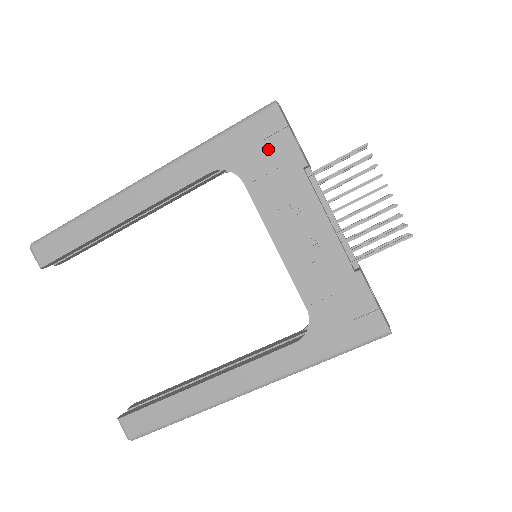
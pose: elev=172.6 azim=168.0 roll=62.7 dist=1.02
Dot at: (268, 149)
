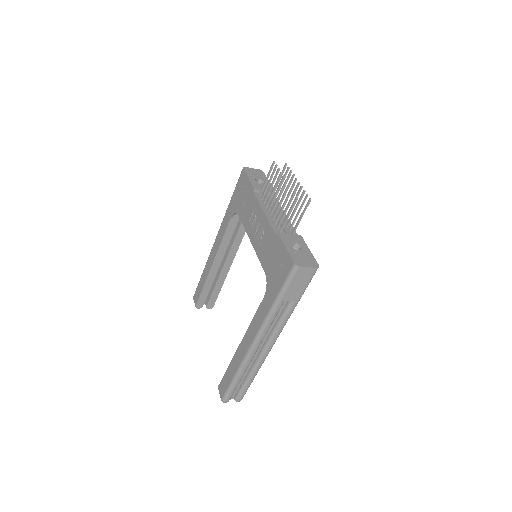
Dot at: (243, 192)
